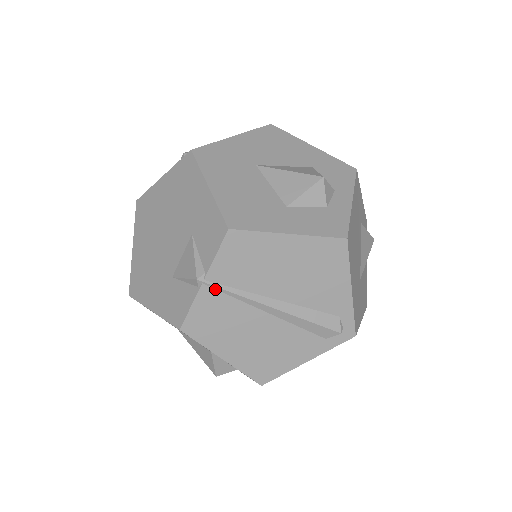
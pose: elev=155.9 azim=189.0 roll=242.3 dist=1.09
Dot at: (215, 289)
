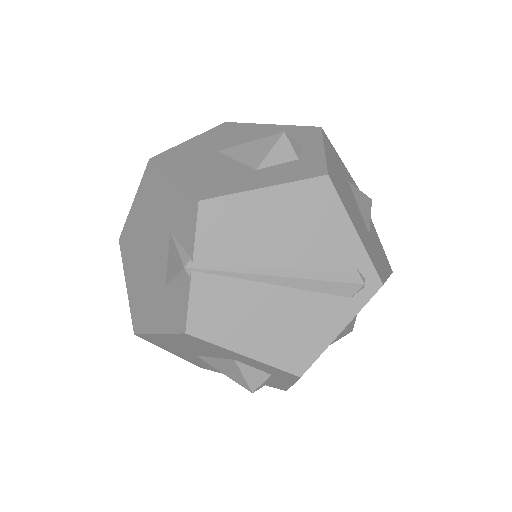
Dot at: (208, 273)
